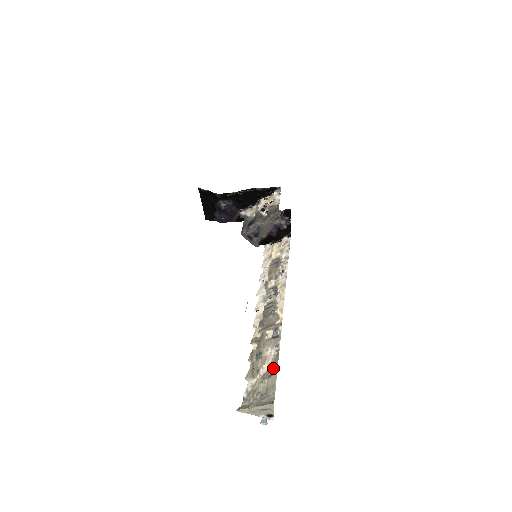
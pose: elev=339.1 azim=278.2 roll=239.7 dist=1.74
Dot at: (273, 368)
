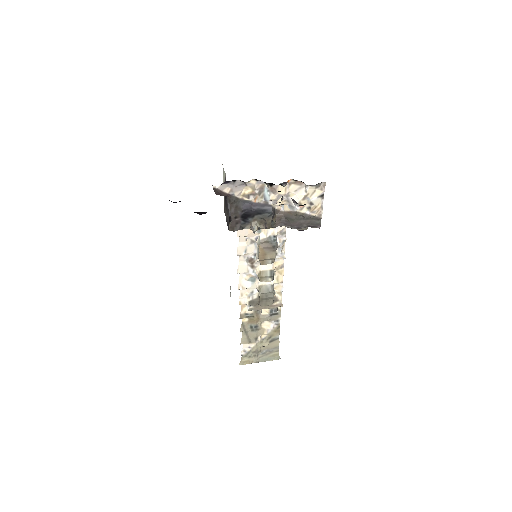
Dot at: (274, 337)
